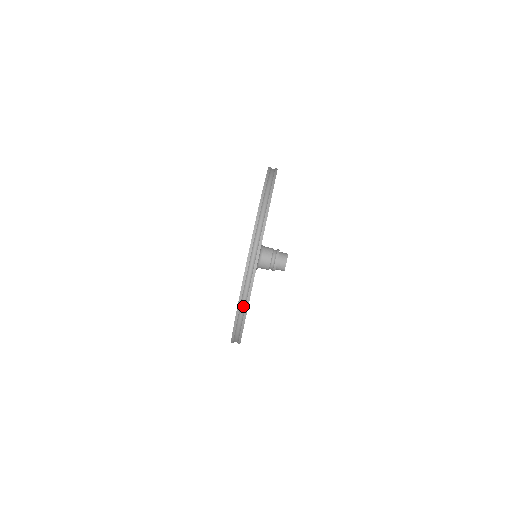
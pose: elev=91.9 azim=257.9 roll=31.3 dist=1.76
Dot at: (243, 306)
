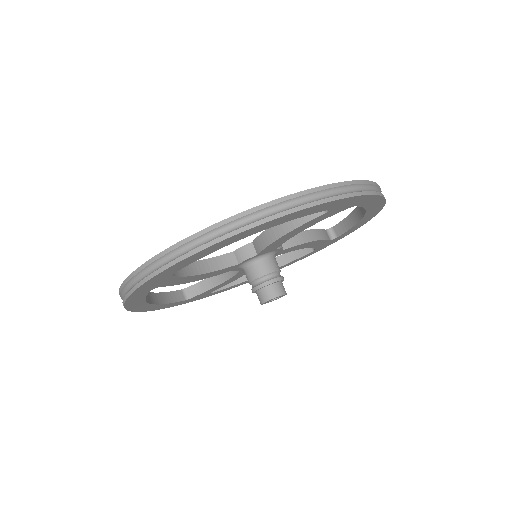
Dot at: (206, 239)
